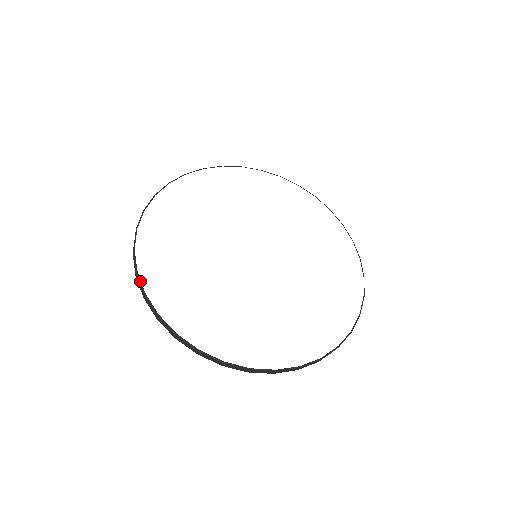
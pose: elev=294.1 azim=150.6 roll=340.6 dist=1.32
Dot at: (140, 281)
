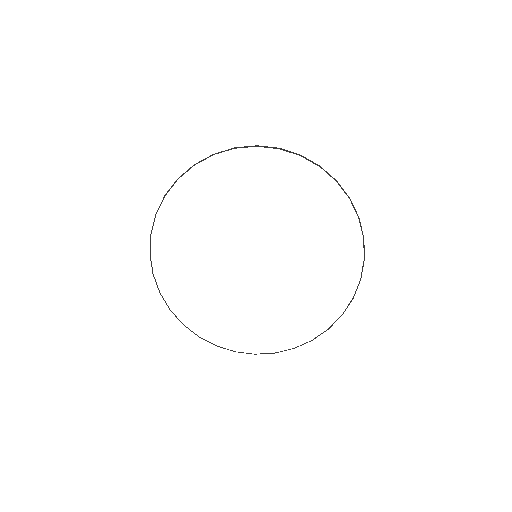
Dot at: (190, 330)
